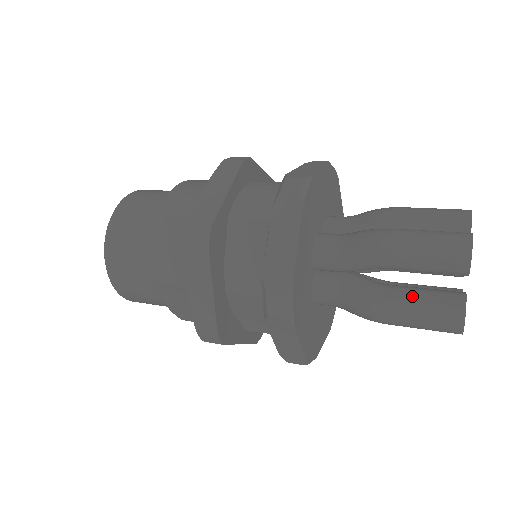
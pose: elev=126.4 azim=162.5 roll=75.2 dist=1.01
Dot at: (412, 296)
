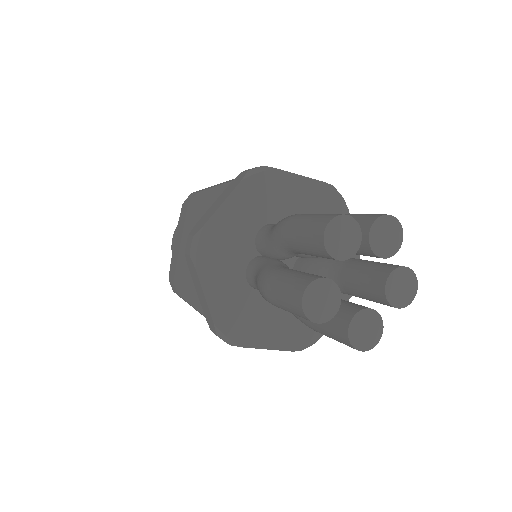
Dot at: (288, 272)
